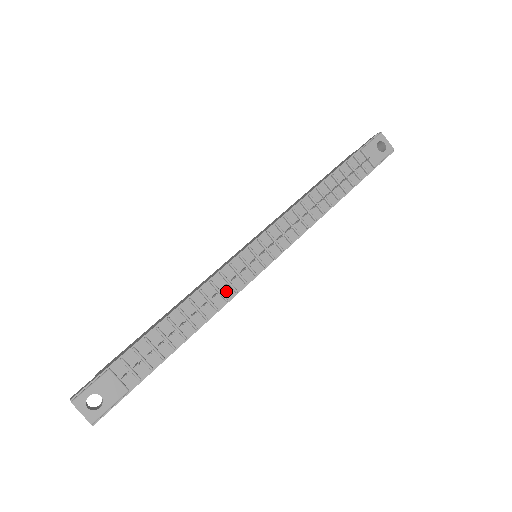
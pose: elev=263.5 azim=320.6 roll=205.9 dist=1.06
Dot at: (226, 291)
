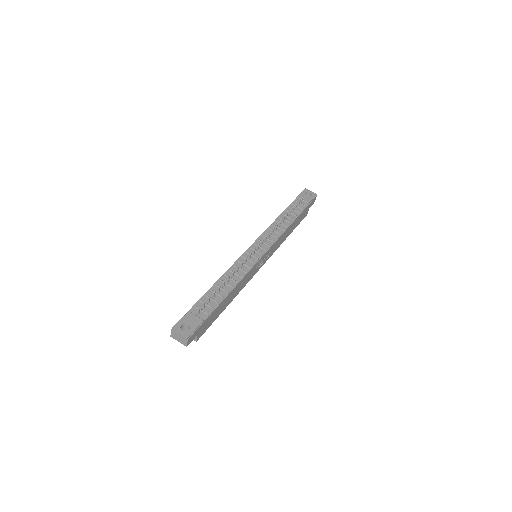
Dot at: (244, 269)
